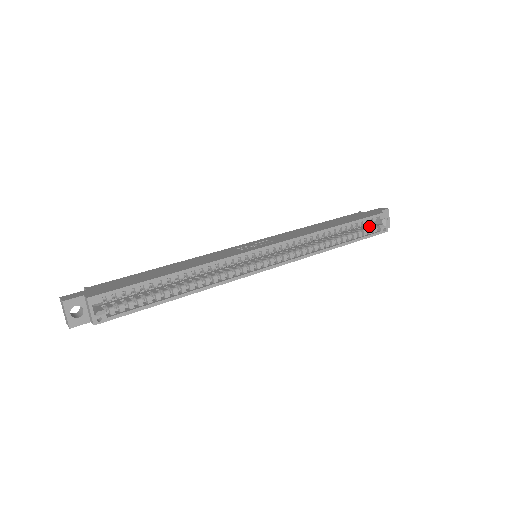
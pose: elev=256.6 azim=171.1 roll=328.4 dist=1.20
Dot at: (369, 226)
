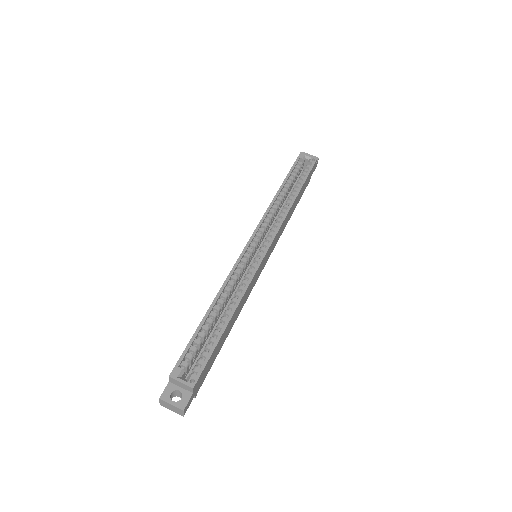
Dot at: occluded
